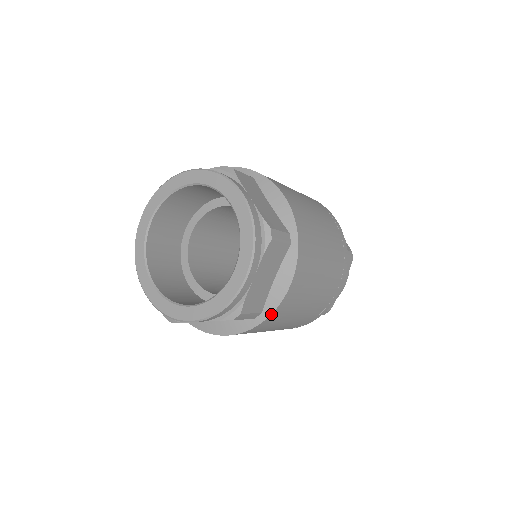
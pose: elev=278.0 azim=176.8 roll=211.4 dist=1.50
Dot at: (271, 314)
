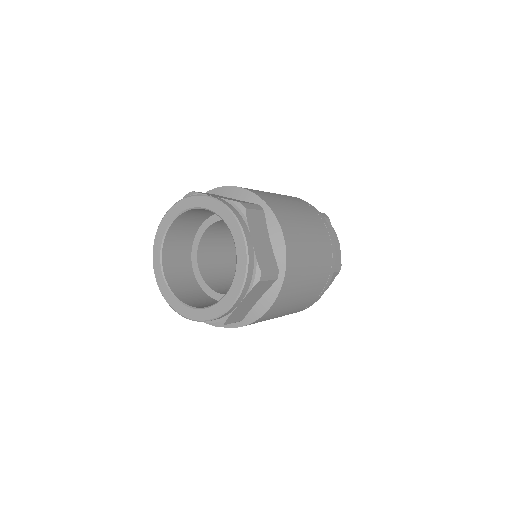
Dot at: (249, 324)
